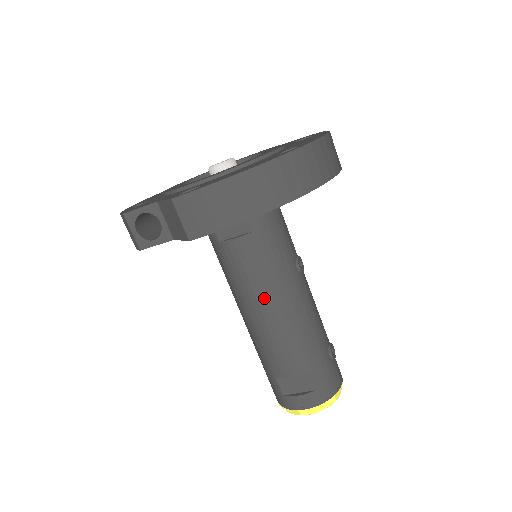
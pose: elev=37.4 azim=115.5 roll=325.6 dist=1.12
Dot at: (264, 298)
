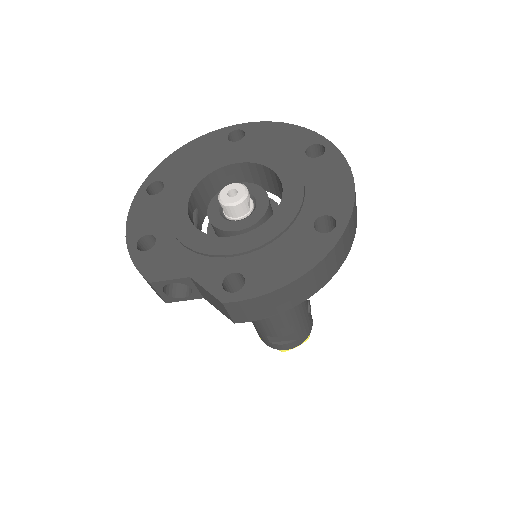
Dot at: occluded
